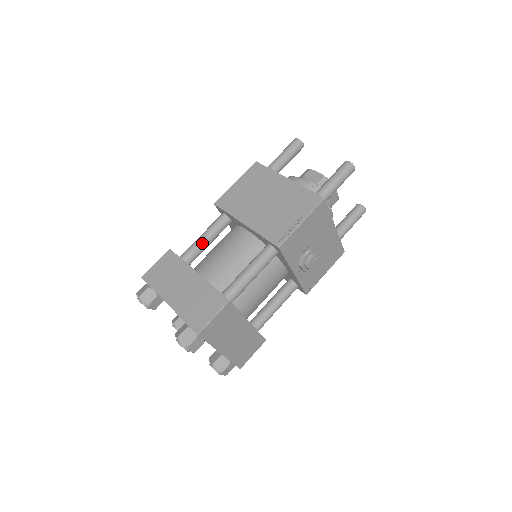
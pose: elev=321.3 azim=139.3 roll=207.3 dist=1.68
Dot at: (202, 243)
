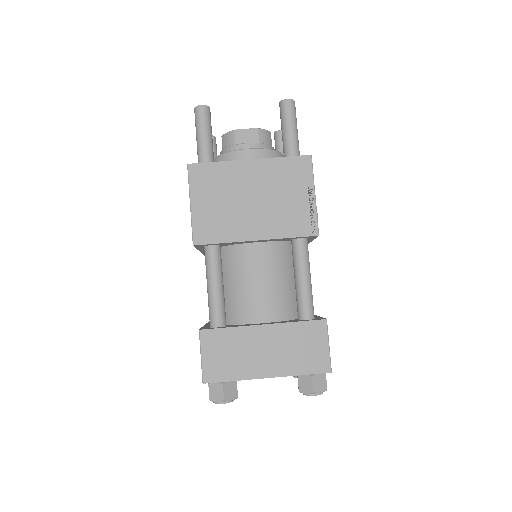
Dot at: (221, 293)
